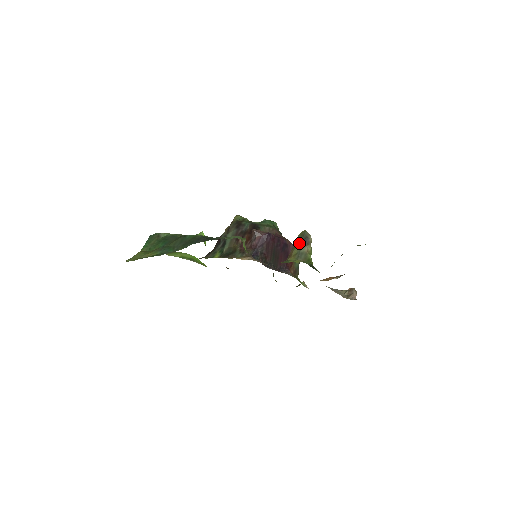
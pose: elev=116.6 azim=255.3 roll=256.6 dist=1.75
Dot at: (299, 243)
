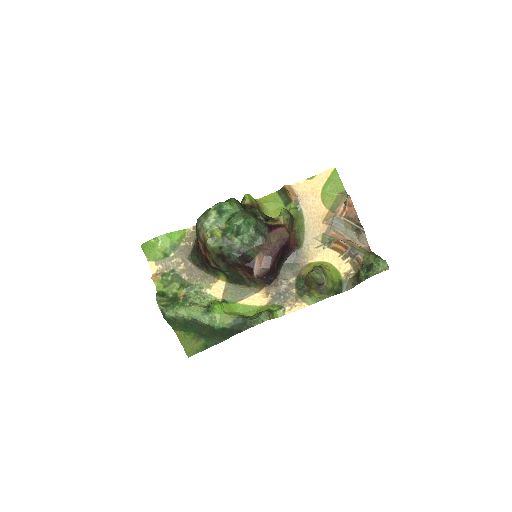
Dot at: (315, 285)
